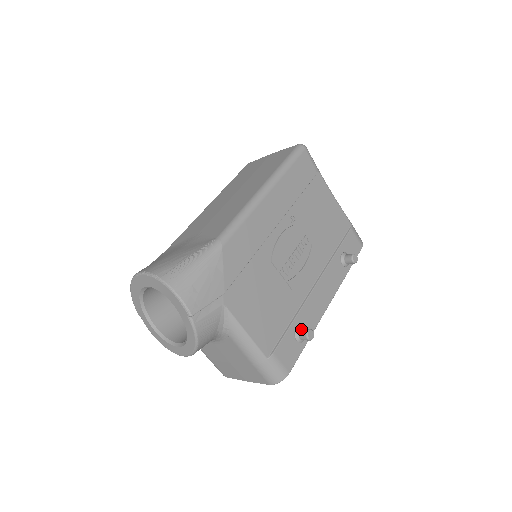
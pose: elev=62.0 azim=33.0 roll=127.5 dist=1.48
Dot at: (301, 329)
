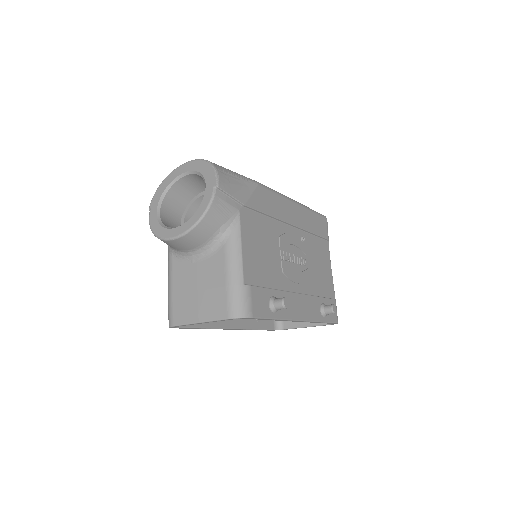
Dot at: (278, 298)
